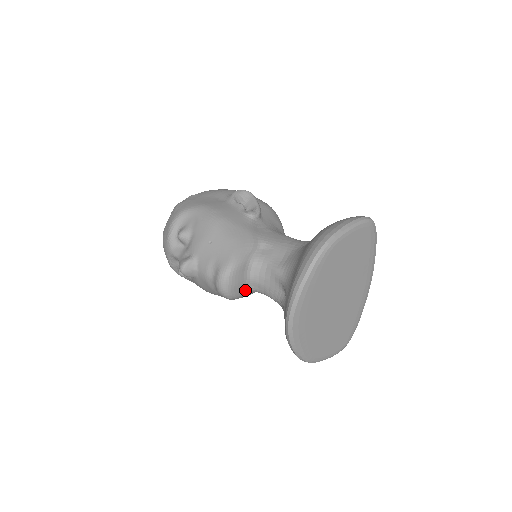
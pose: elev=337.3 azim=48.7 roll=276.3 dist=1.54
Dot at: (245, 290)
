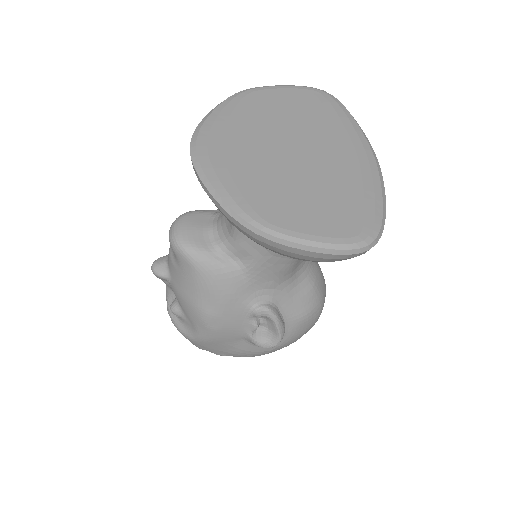
Dot at: (209, 245)
